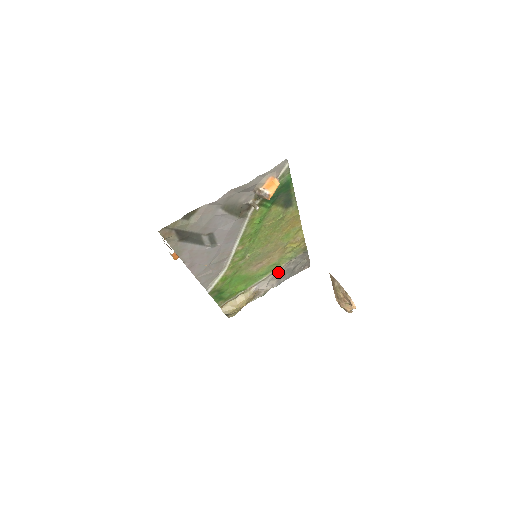
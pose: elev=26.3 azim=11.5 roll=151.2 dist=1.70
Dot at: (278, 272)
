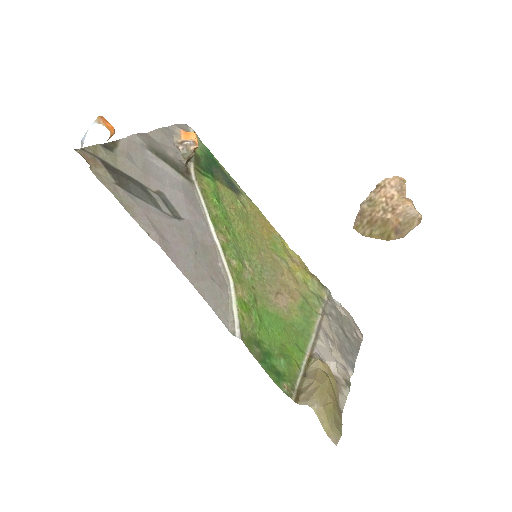
Dot at: (326, 333)
